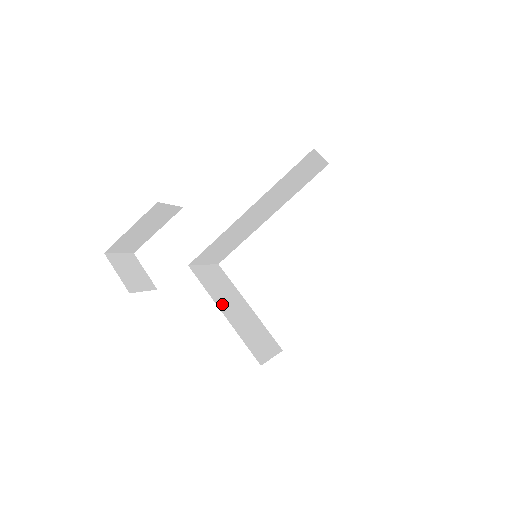
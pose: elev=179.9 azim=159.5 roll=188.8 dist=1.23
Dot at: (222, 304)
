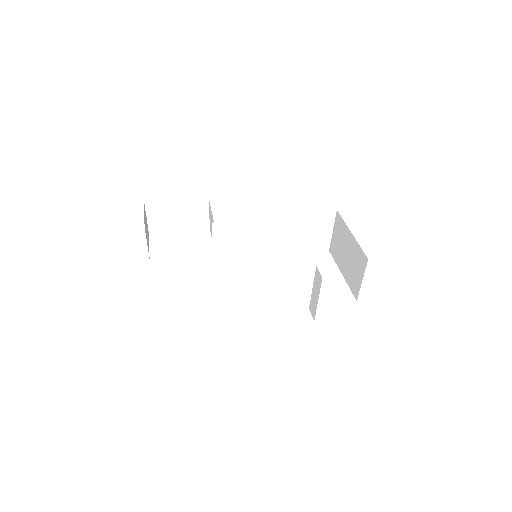
Dot at: occluded
